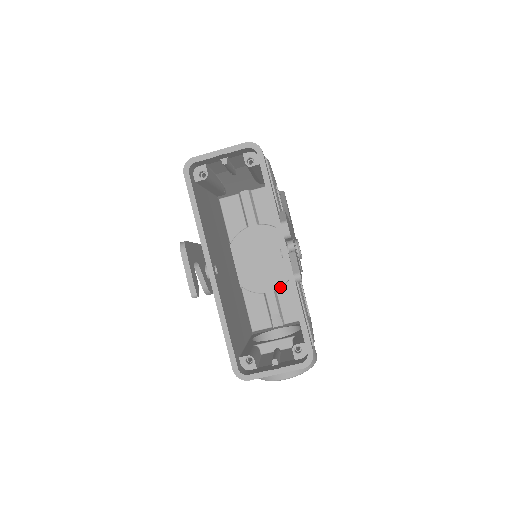
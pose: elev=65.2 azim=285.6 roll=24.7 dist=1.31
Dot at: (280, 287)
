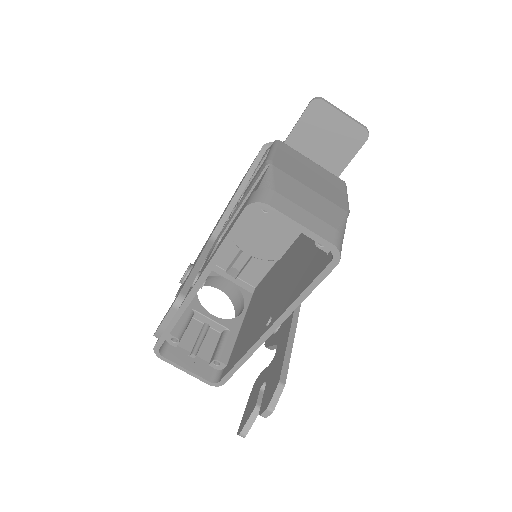
Dot at: (259, 258)
